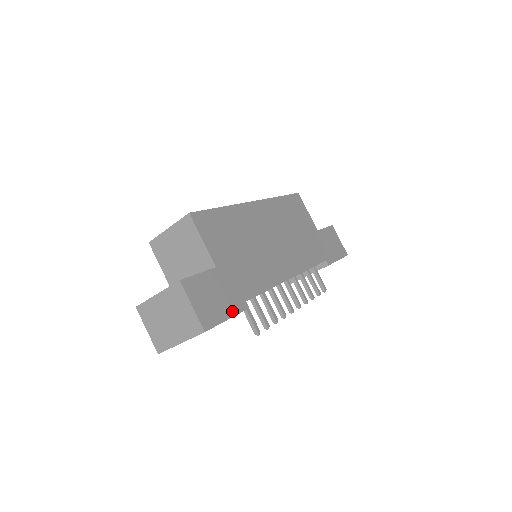
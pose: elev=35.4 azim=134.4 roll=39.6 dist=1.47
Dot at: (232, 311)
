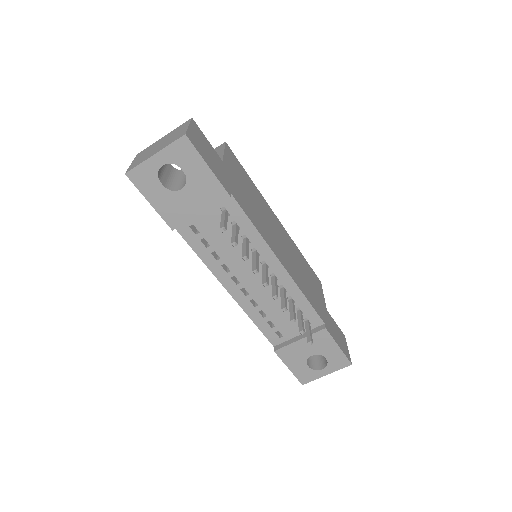
Dot at: (215, 173)
